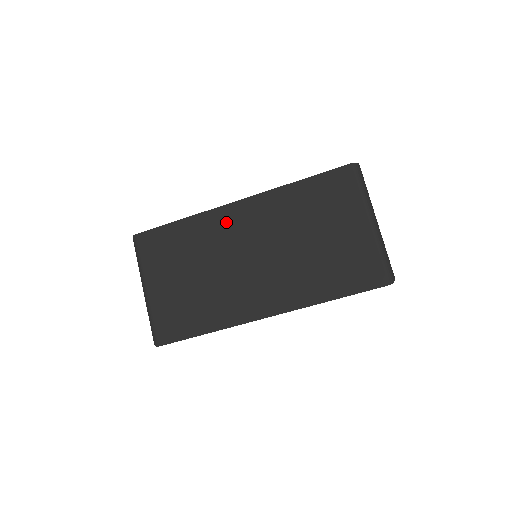
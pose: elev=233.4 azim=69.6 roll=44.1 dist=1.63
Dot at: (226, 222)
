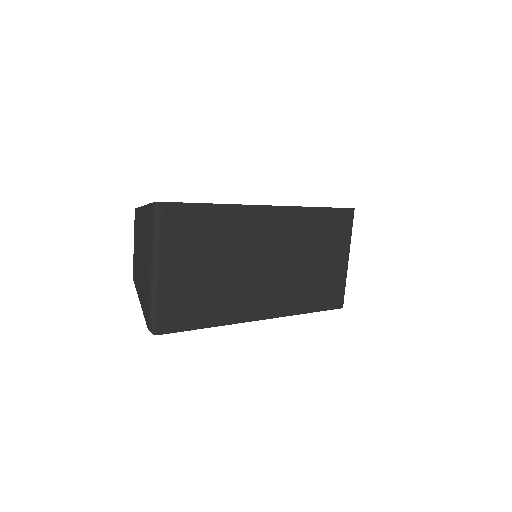
Dot at: (257, 223)
